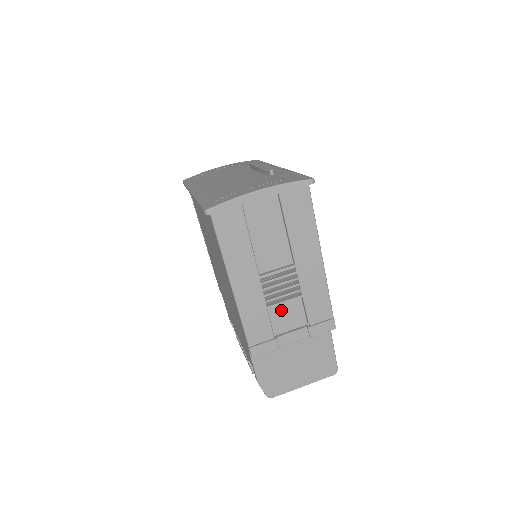
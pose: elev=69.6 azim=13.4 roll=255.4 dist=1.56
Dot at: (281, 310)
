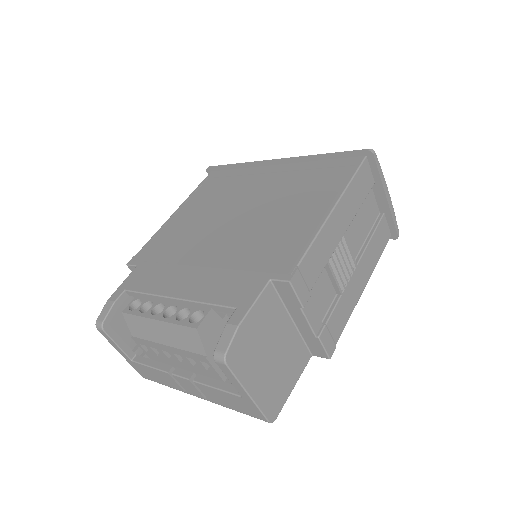
Dot at: (324, 282)
